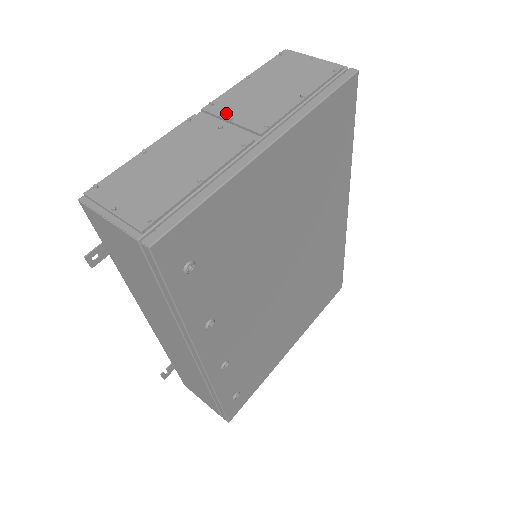
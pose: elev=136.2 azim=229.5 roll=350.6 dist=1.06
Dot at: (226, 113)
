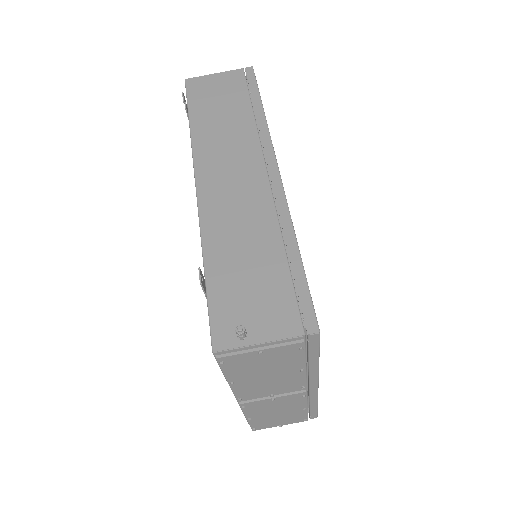
Dot at: (261, 396)
